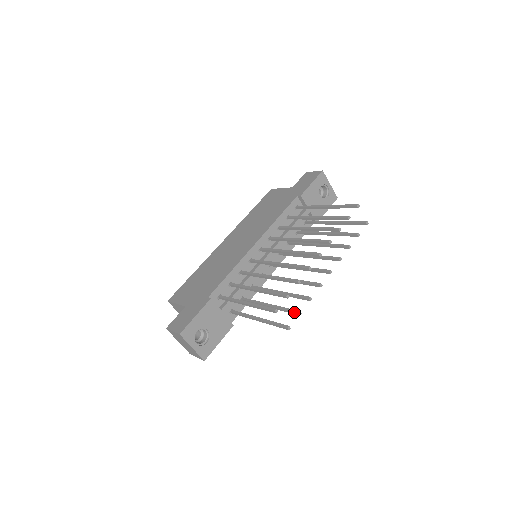
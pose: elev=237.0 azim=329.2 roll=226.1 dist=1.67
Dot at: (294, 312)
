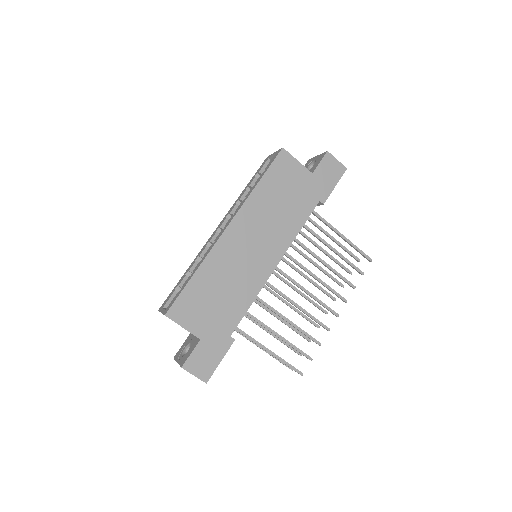
Dot at: (297, 353)
